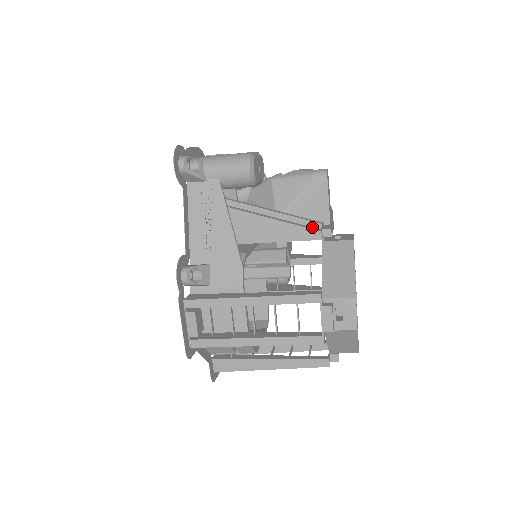
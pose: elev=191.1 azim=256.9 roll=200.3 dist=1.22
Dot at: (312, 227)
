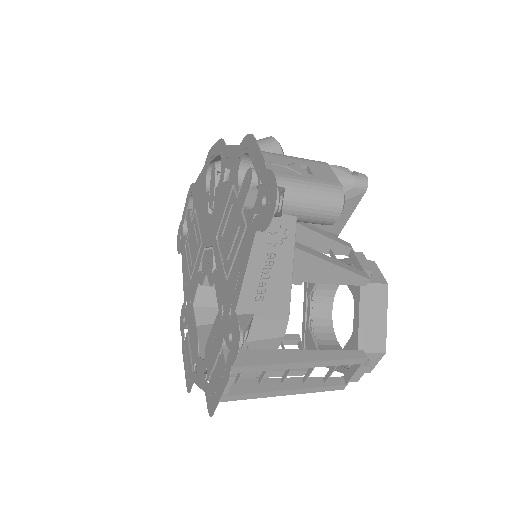
Dot at: (359, 270)
